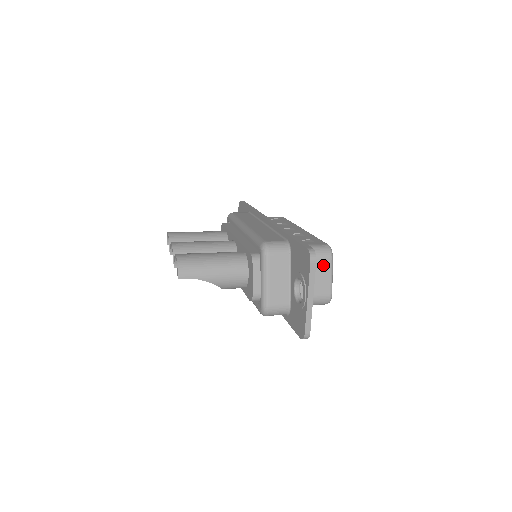
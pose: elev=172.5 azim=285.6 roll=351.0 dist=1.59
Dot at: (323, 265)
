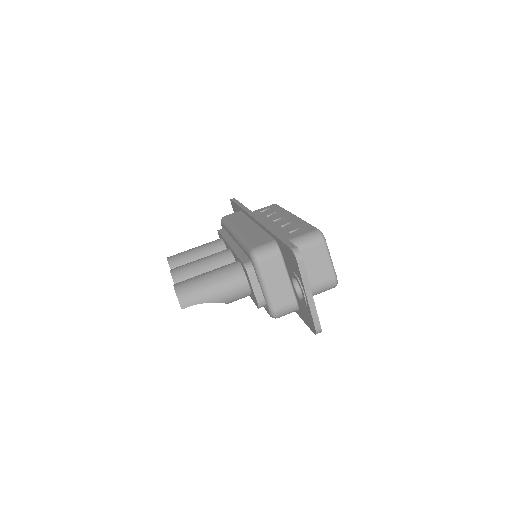
Dot at: (318, 252)
